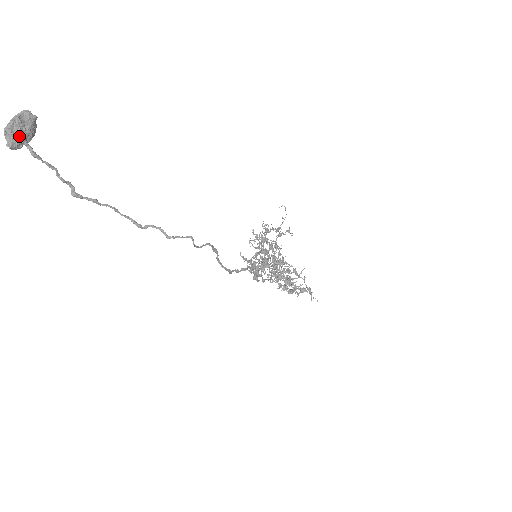
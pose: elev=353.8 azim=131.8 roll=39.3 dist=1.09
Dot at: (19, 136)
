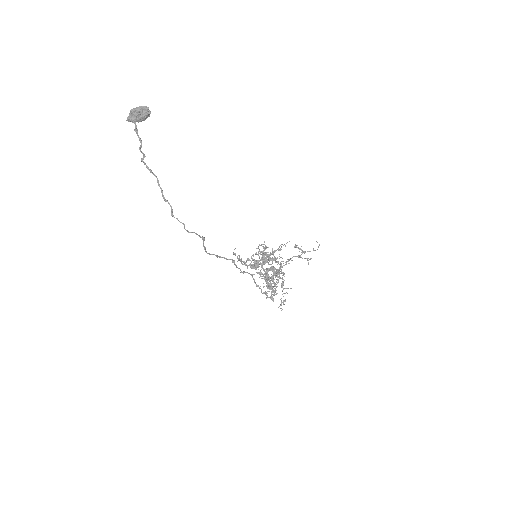
Dot at: (134, 118)
